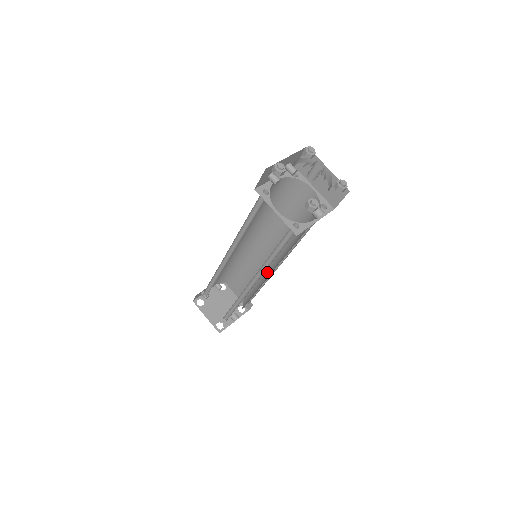
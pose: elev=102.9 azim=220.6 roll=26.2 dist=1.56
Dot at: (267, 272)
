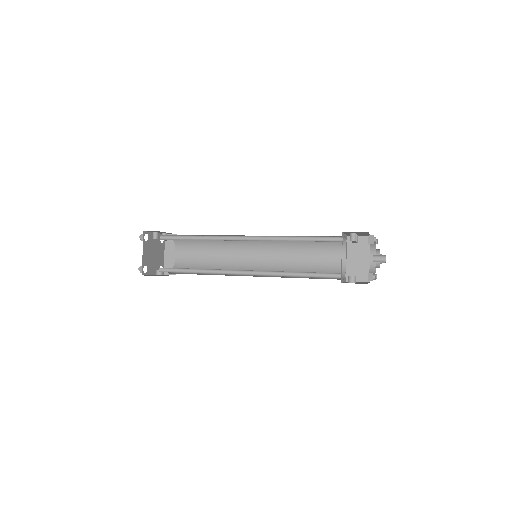
Dot at: (237, 269)
